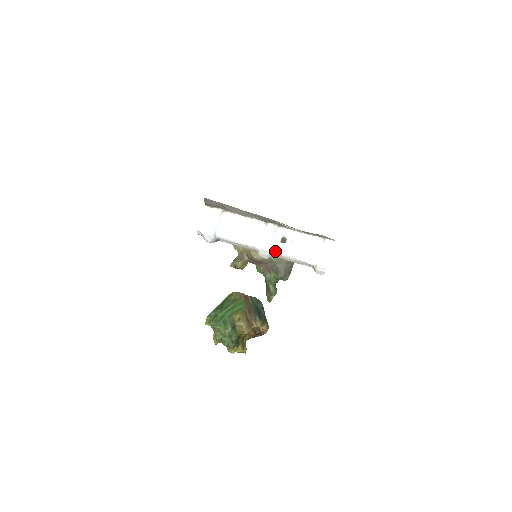
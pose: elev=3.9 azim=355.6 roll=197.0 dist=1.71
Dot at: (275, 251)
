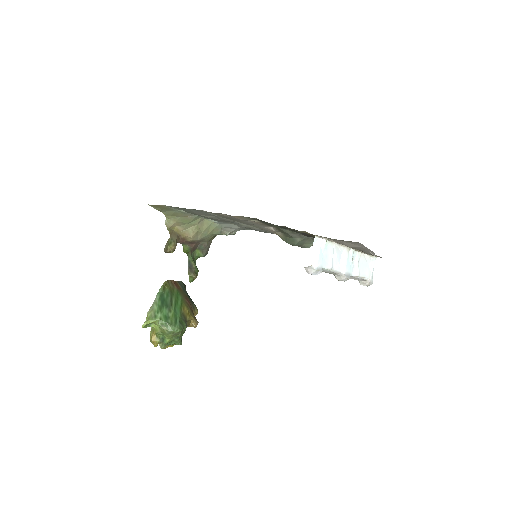
Dot at: (351, 274)
